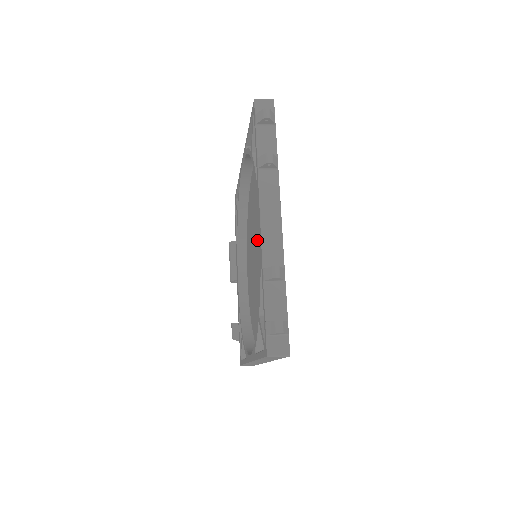
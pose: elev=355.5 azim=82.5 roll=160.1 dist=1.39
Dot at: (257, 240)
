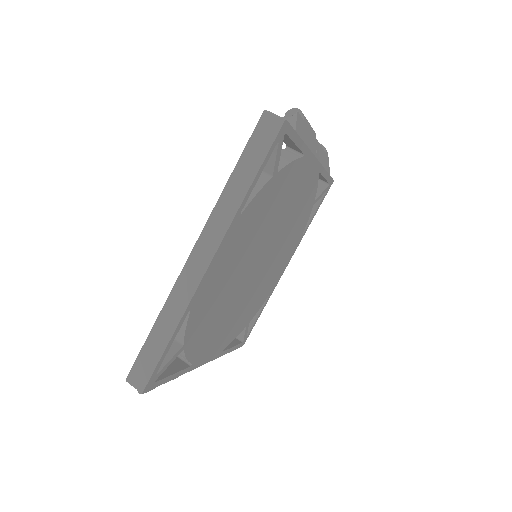
Dot at: occluded
